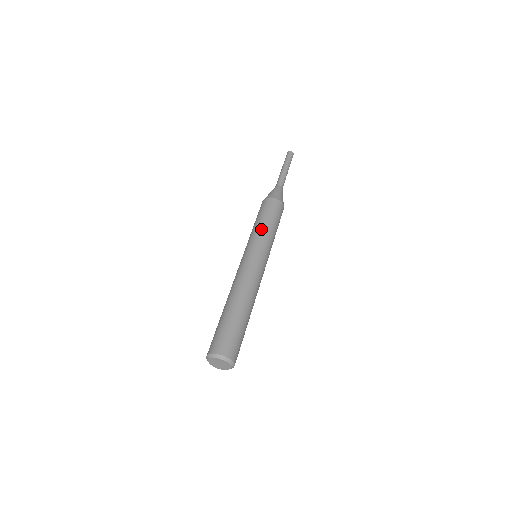
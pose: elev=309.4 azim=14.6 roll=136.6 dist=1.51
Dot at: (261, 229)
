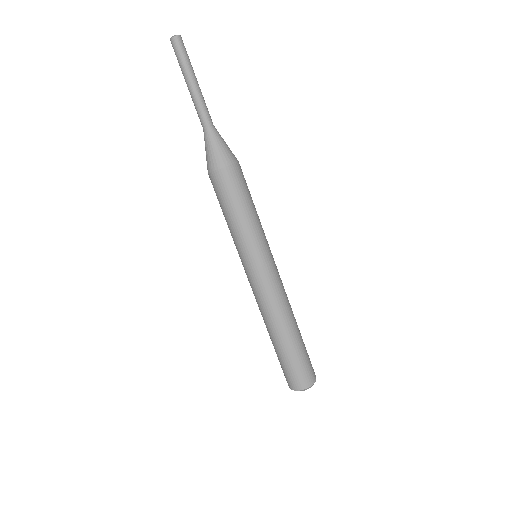
Dot at: (257, 224)
